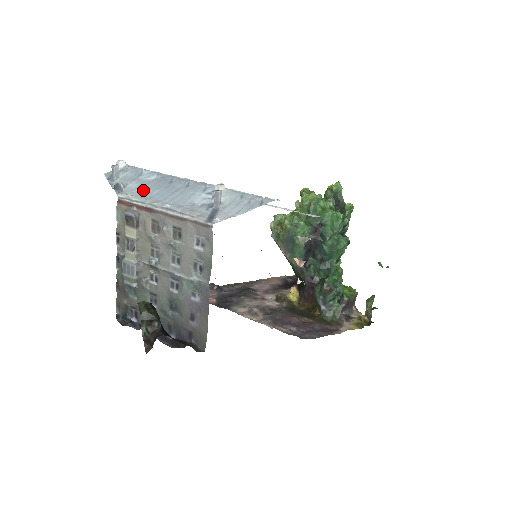
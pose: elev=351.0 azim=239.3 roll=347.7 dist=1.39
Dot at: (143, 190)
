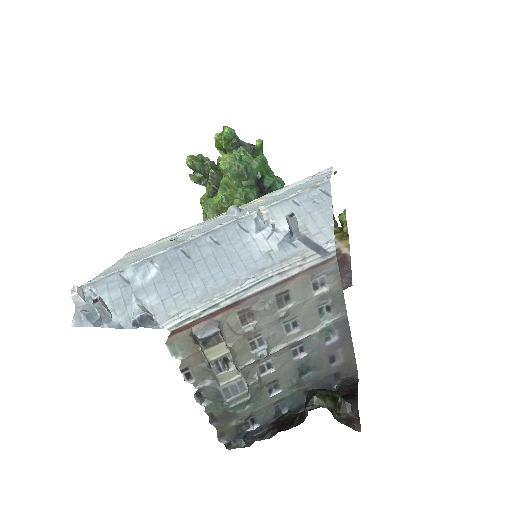
Dot at: (177, 294)
